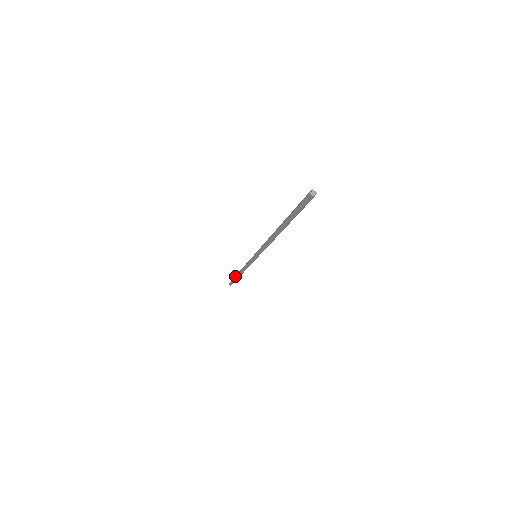
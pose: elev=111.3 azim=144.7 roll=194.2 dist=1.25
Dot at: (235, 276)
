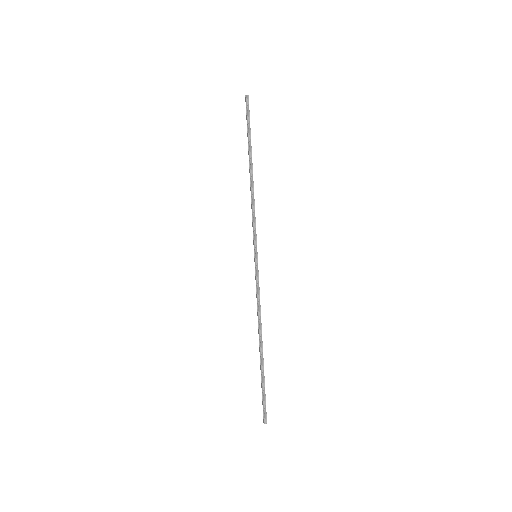
Dot at: (261, 365)
